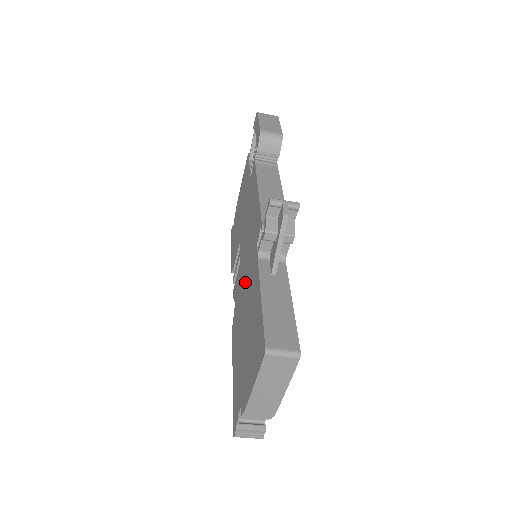
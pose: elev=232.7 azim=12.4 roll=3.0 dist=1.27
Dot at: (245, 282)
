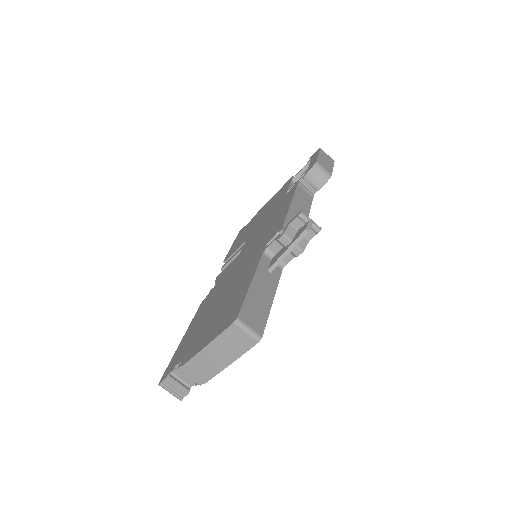
Dot at: (238, 269)
